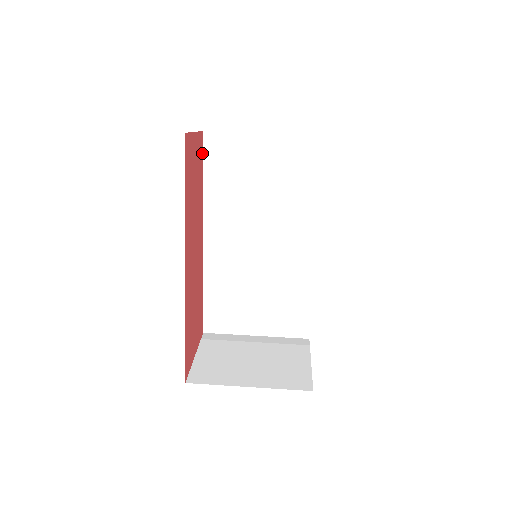
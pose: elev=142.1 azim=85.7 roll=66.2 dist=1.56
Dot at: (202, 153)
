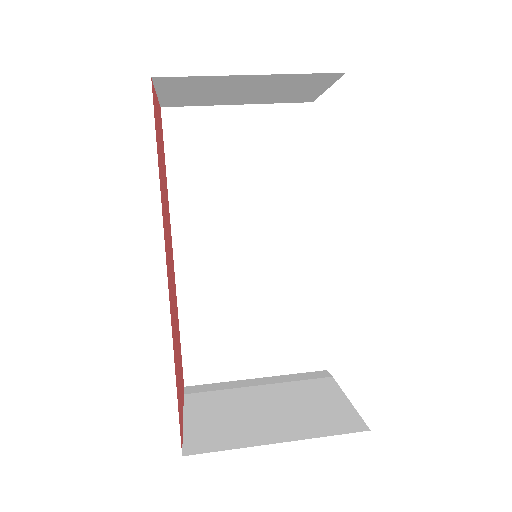
Dot at: (162, 135)
